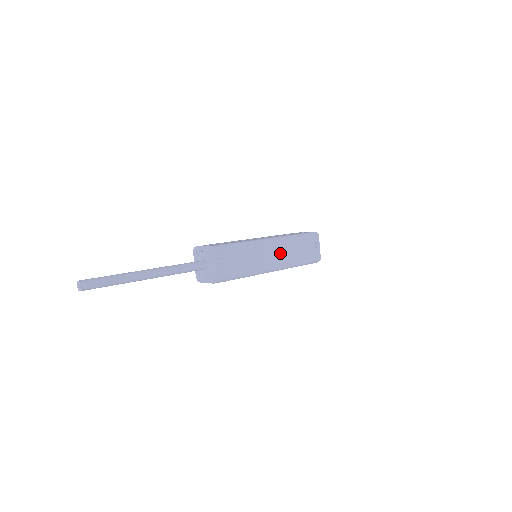
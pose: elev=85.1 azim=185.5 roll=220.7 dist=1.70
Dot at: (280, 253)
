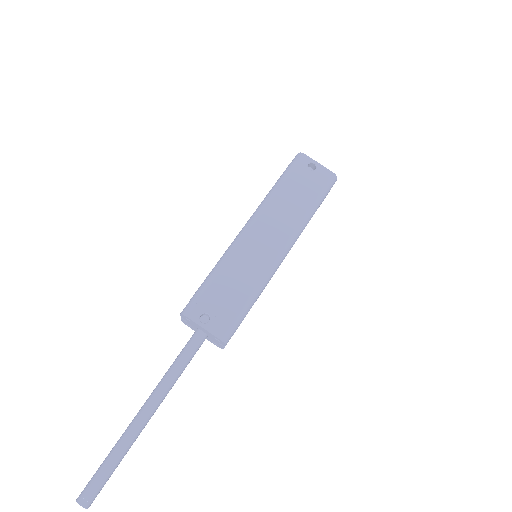
Dot at: (273, 227)
